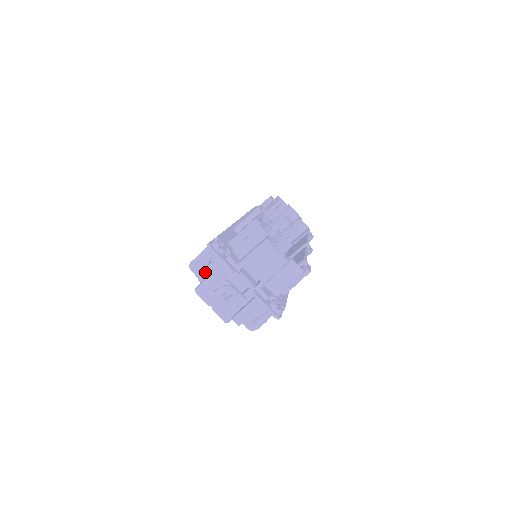
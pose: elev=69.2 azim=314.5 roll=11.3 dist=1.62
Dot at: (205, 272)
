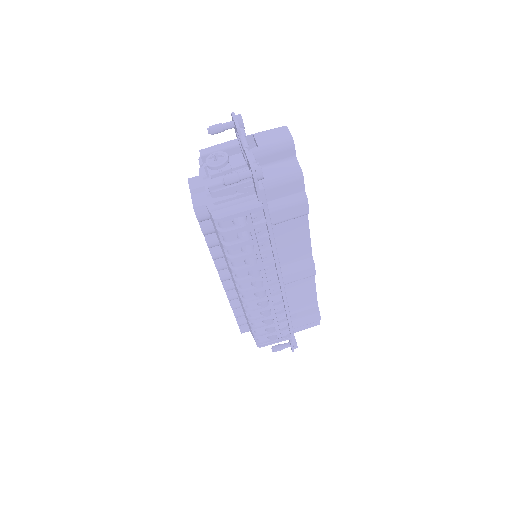
Dot at: occluded
